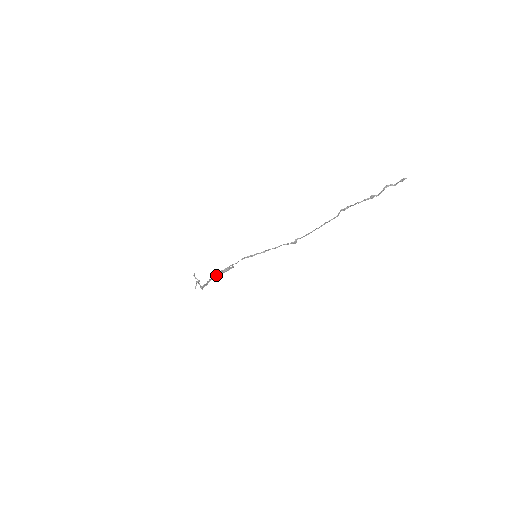
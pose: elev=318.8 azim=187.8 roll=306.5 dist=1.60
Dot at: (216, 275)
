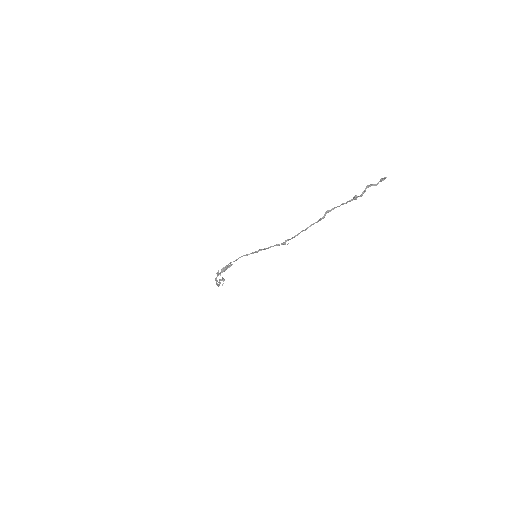
Dot at: (220, 272)
